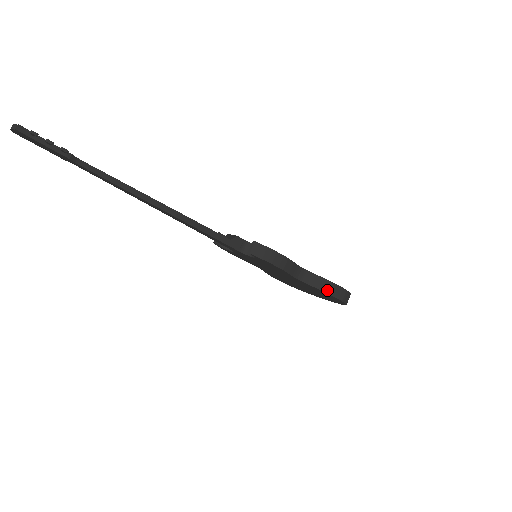
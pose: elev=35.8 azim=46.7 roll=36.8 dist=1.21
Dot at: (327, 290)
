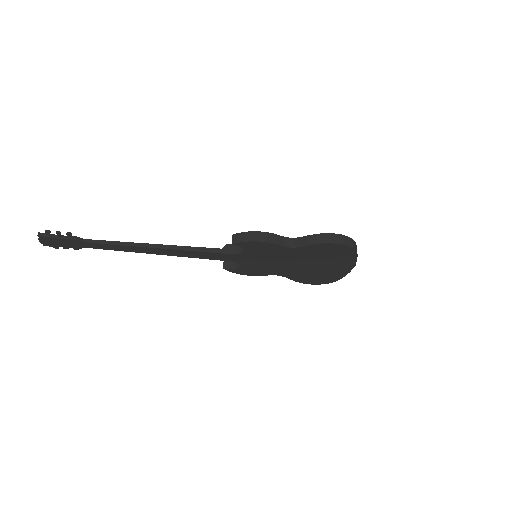
Dot at: (319, 241)
